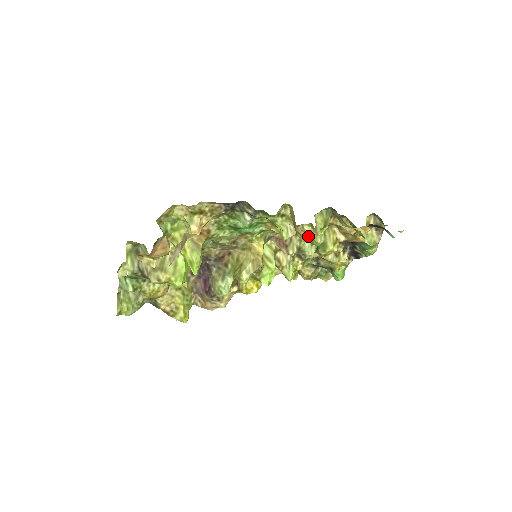
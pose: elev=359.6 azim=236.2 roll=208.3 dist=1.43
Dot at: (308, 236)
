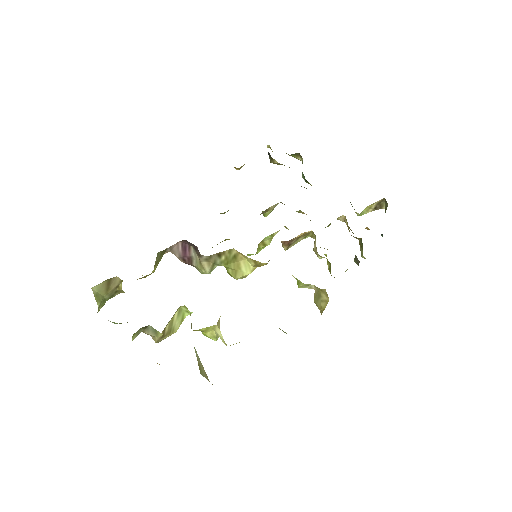
Dot at: occluded
